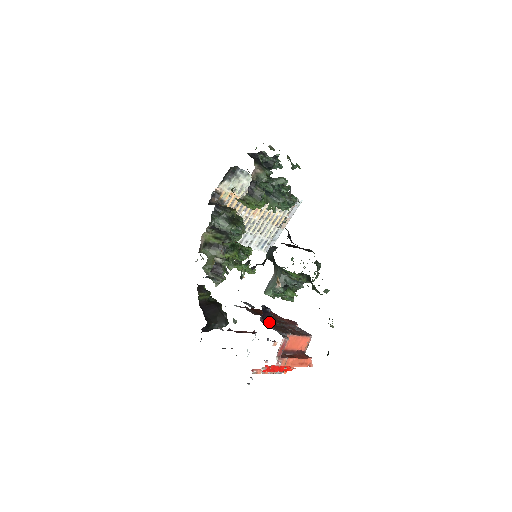
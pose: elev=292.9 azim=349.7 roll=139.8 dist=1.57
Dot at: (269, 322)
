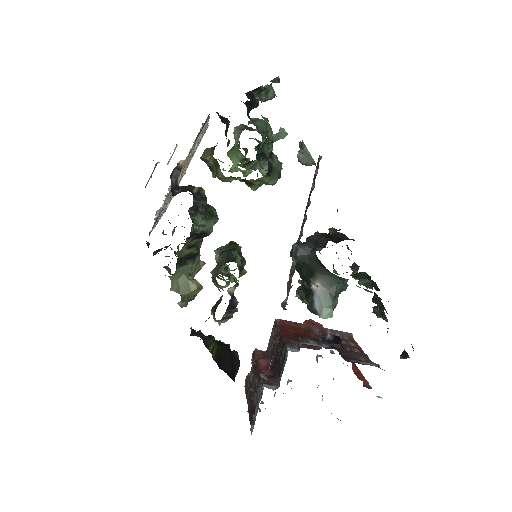
Dot at: (338, 351)
